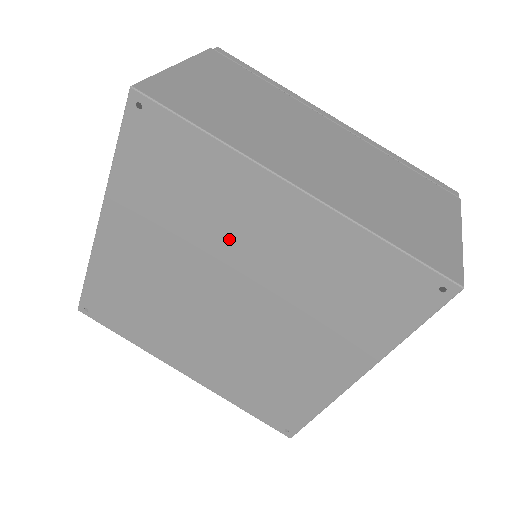
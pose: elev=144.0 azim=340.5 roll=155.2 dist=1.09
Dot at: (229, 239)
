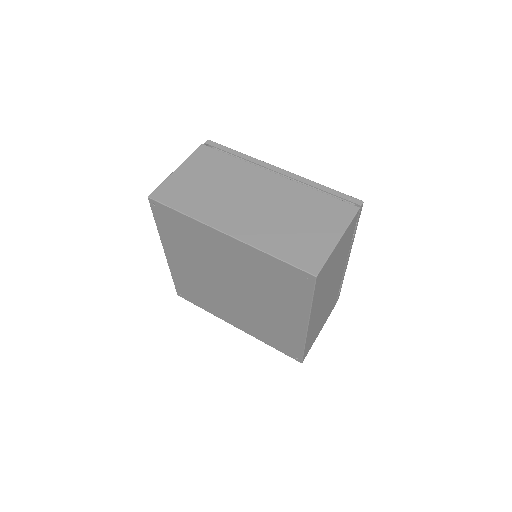
Dot at: (215, 258)
